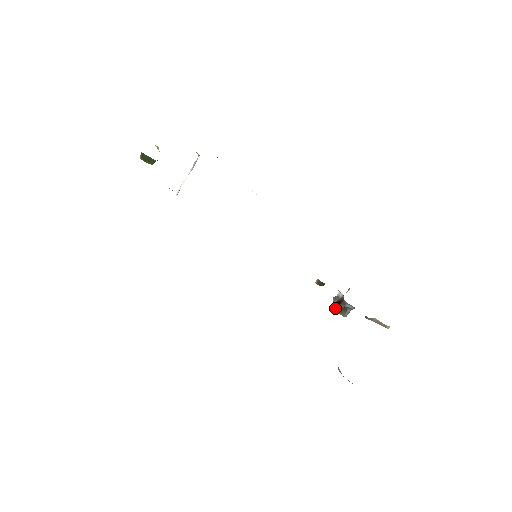
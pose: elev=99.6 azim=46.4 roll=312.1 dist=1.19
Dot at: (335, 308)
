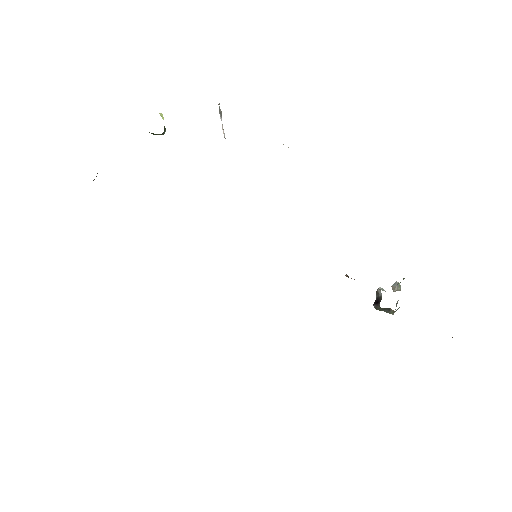
Dot at: (374, 306)
